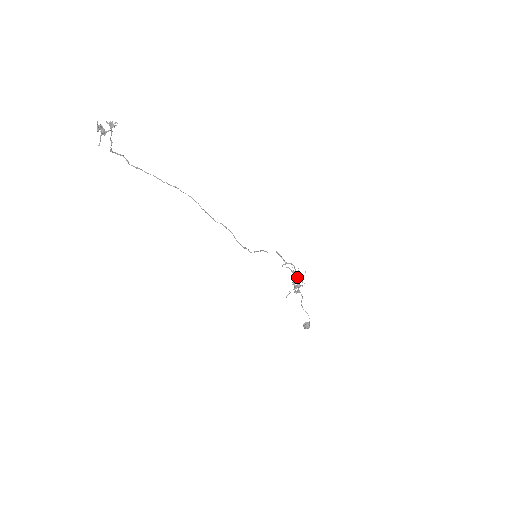
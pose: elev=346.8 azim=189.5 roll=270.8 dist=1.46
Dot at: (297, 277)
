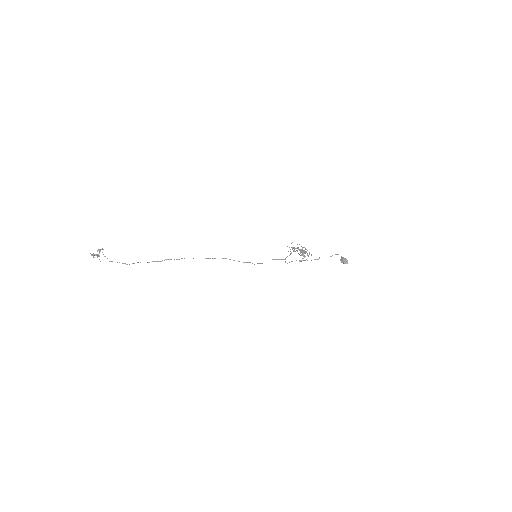
Dot at: occluded
